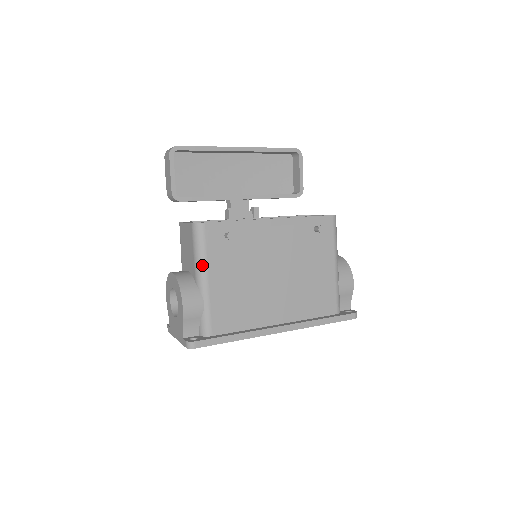
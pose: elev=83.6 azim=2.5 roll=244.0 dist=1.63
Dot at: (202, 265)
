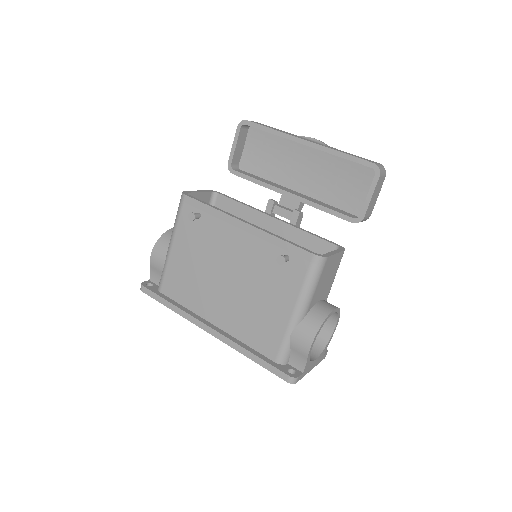
Dot at: (173, 230)
